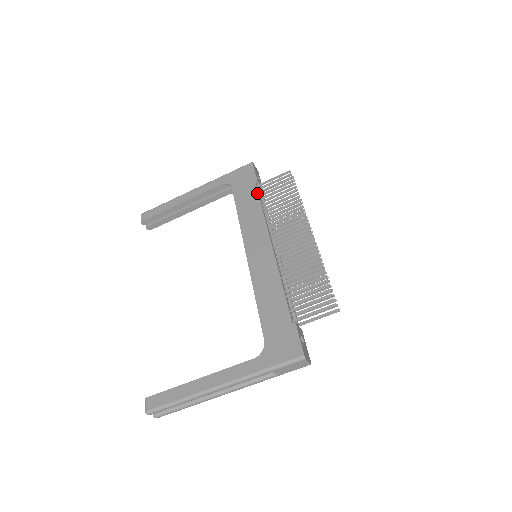
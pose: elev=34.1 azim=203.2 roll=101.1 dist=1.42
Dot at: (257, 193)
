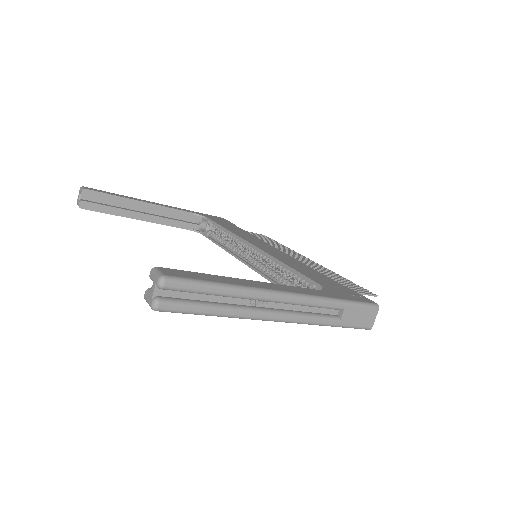
Dot at: occluded
